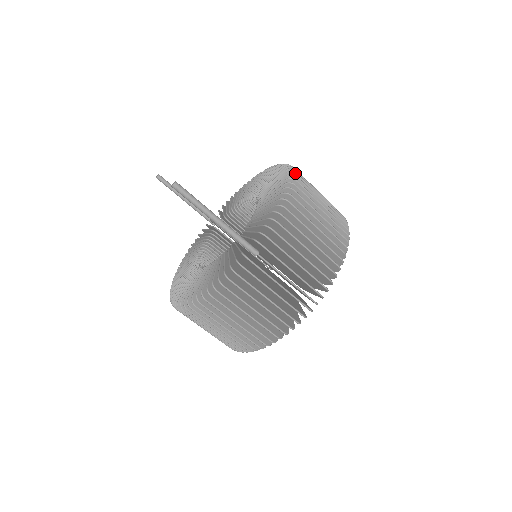
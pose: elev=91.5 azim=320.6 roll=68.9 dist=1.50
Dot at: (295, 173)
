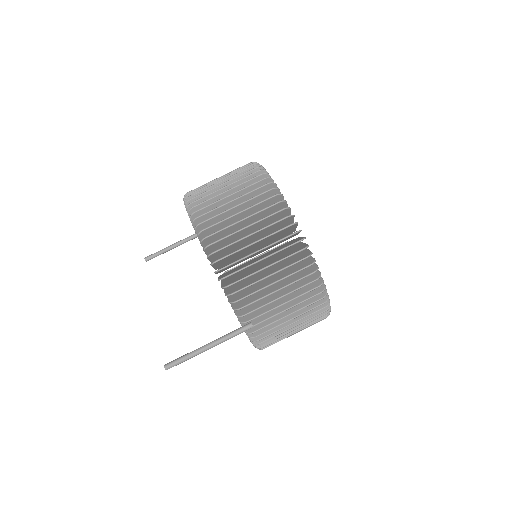
Dot at: (202, 232)
